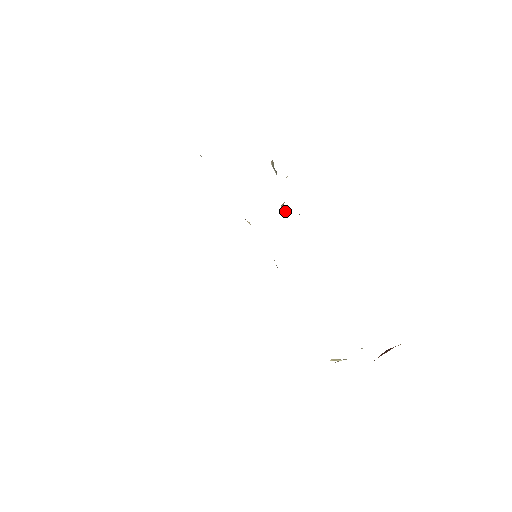
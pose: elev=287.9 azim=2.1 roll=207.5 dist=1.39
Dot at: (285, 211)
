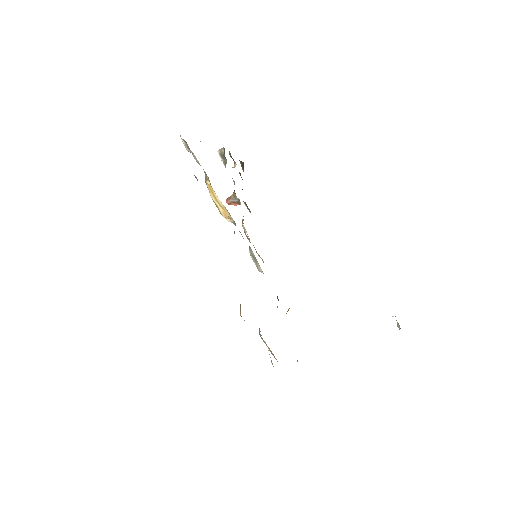
Dot at: (232, 204)
